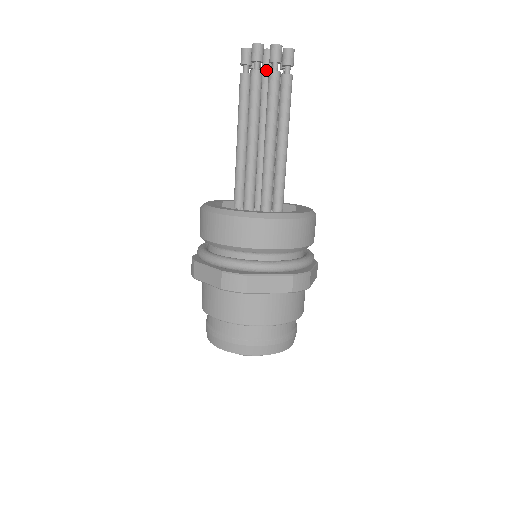
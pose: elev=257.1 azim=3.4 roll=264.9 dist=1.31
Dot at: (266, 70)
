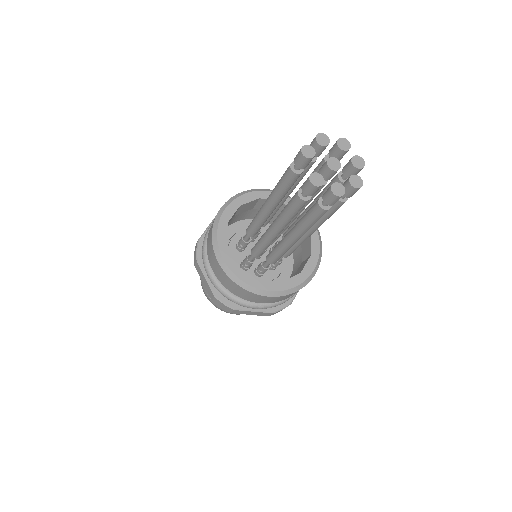
Dot at: occluded
